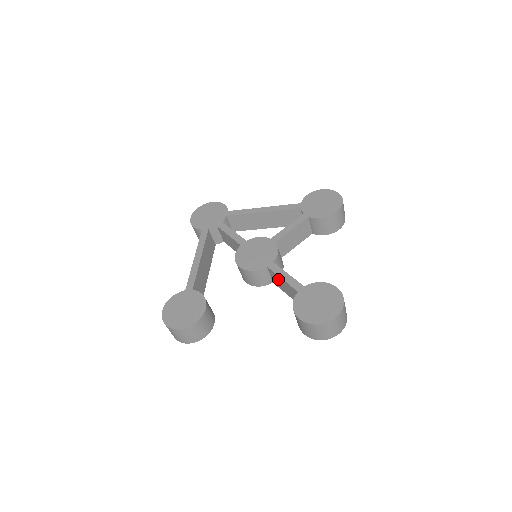
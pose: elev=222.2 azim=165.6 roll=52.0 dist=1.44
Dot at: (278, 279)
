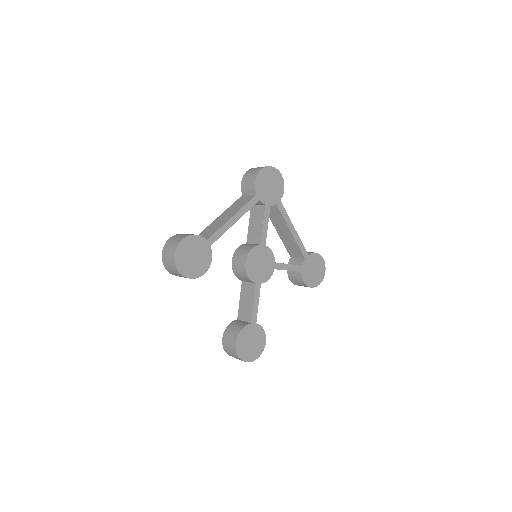
Dot at: (250, 295)
